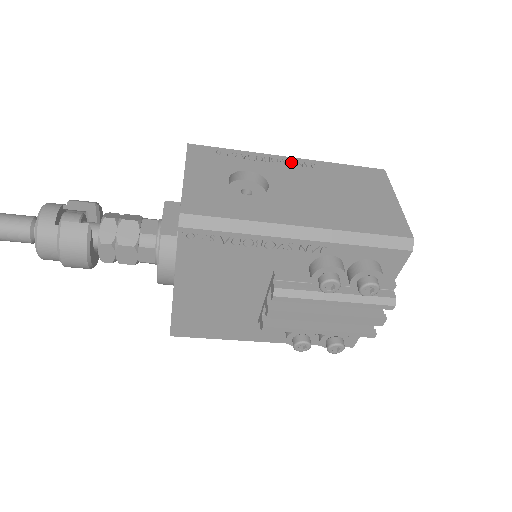
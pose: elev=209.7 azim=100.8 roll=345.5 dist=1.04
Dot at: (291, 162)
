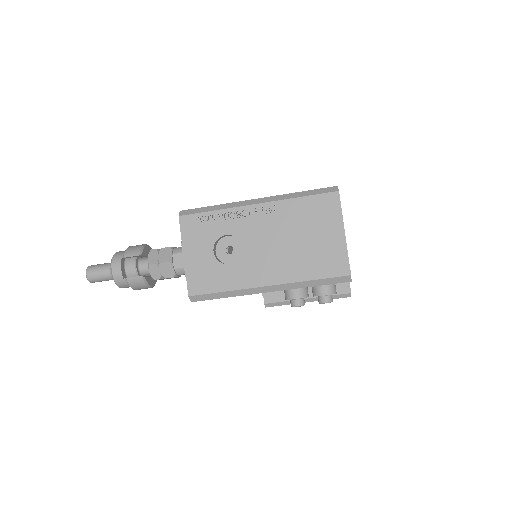
Dot at: (258, 211)
